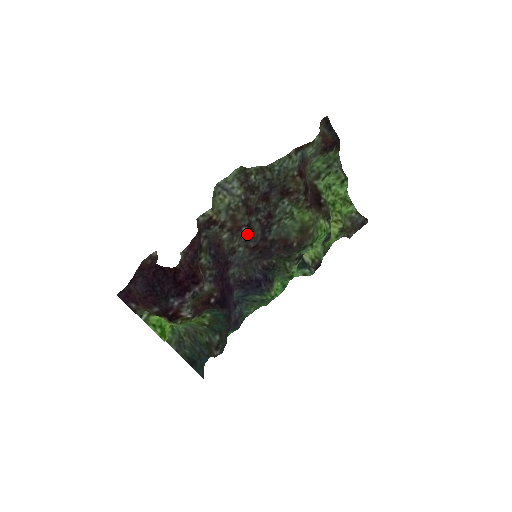
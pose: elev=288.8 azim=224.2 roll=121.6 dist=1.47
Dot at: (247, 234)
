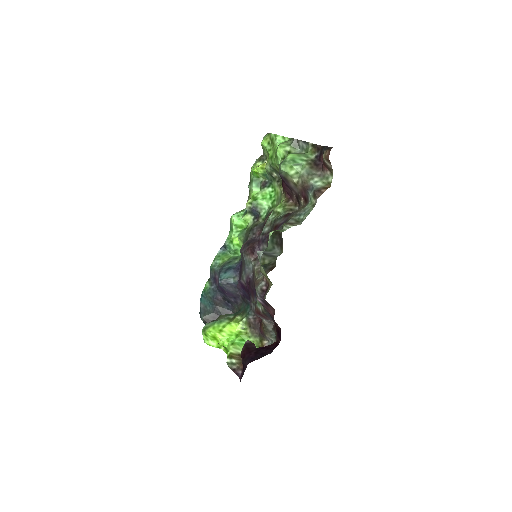
Dot at: occluded
